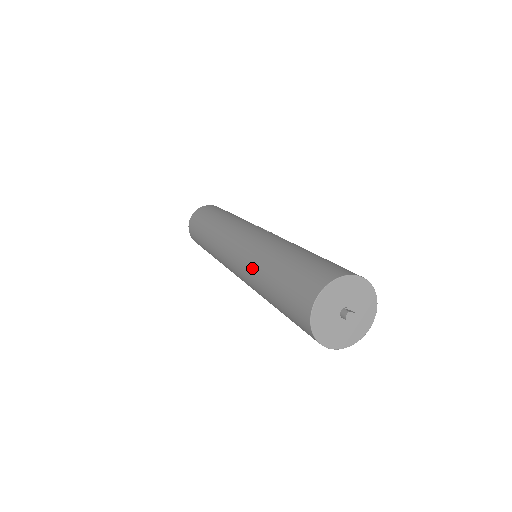
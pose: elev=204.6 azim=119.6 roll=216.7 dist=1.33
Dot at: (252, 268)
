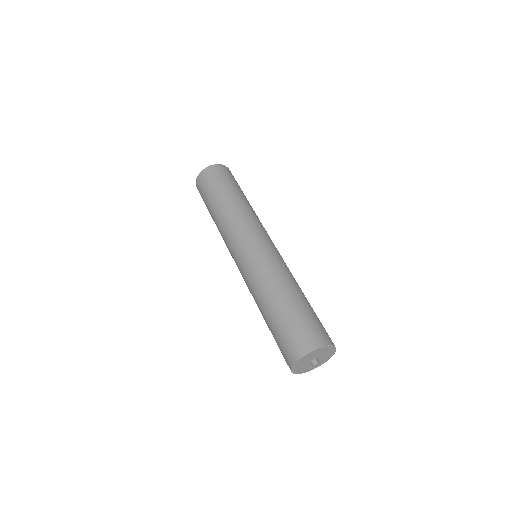
Dot at: (264, 281)
